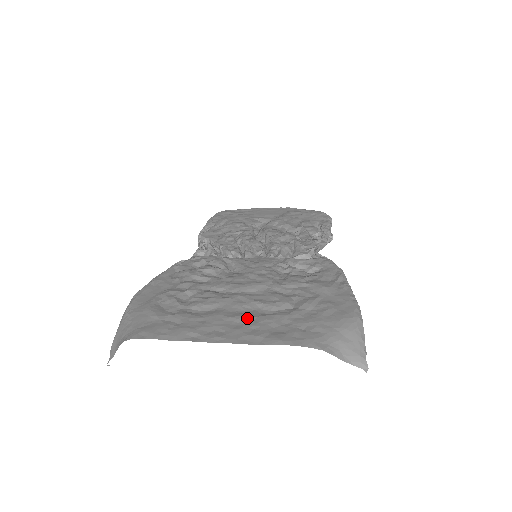
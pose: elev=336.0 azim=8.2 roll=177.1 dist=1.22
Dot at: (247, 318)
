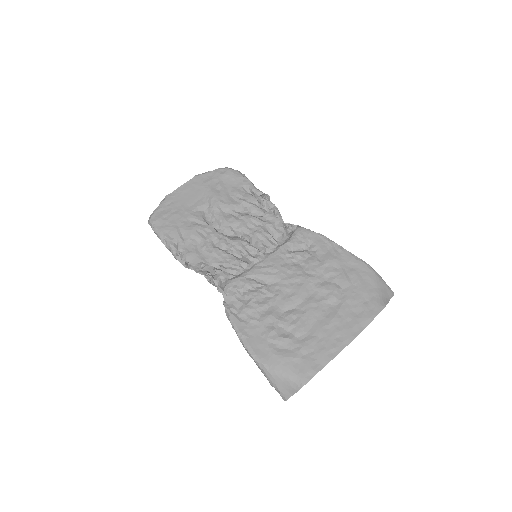
Dot at: (336, 318)
